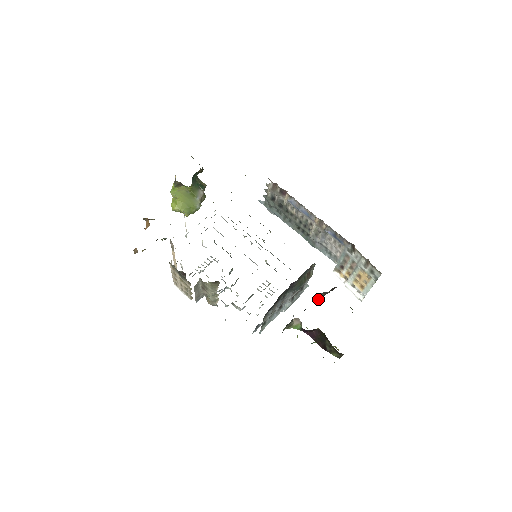
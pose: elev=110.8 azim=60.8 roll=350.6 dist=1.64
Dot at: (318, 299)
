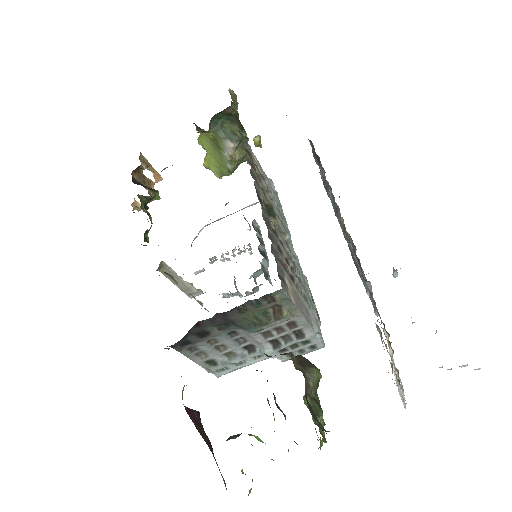
Dot at: occluded
